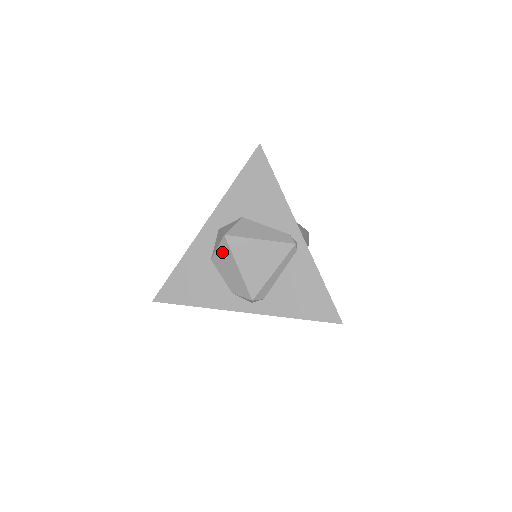
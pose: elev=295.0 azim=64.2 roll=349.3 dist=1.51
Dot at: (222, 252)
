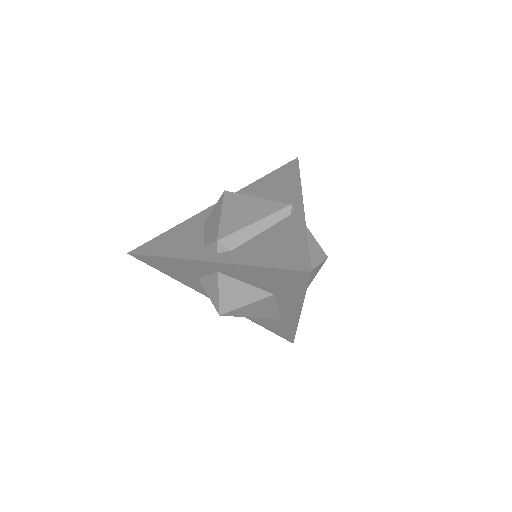
Dot at: (215, 208)
